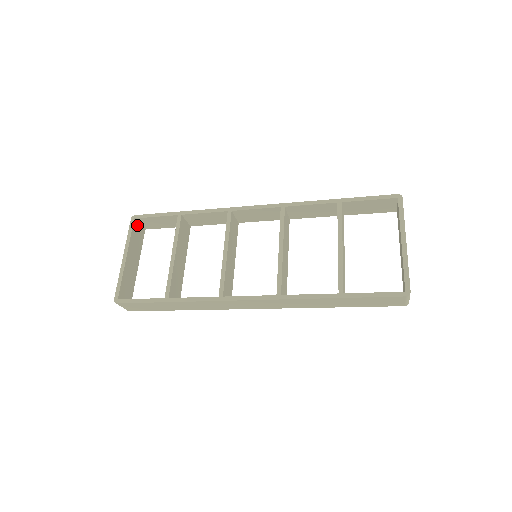
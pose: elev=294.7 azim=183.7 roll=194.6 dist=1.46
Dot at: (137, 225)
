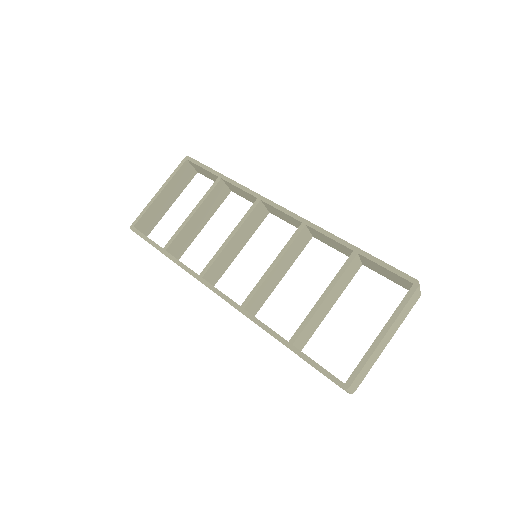
Dot at: (188, 166)
